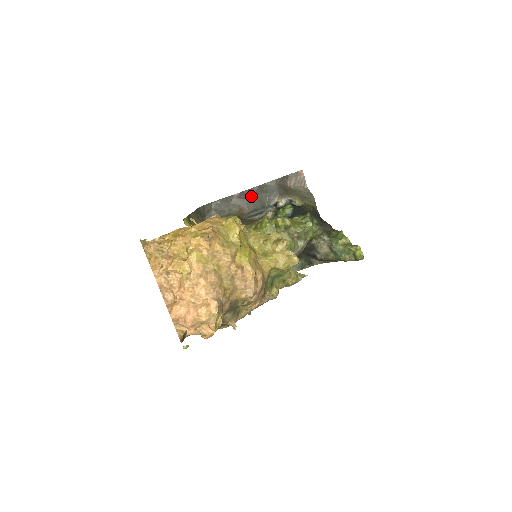
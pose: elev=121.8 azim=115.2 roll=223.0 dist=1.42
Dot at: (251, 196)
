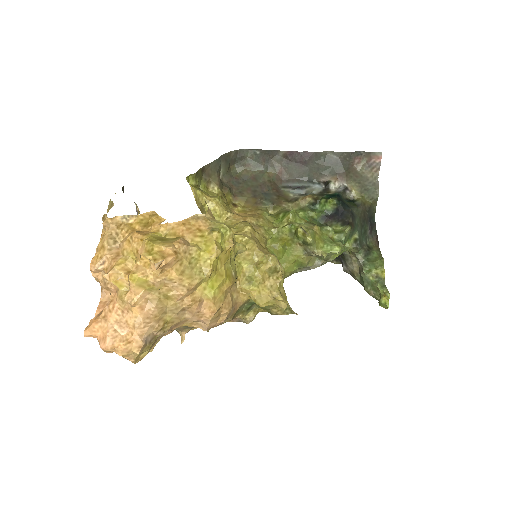
Dot at: (300, 161)
